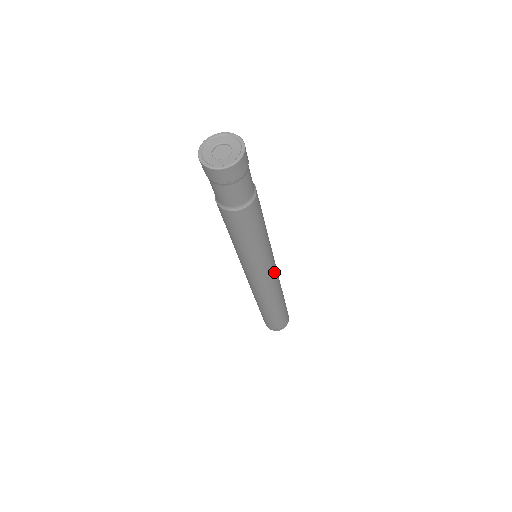
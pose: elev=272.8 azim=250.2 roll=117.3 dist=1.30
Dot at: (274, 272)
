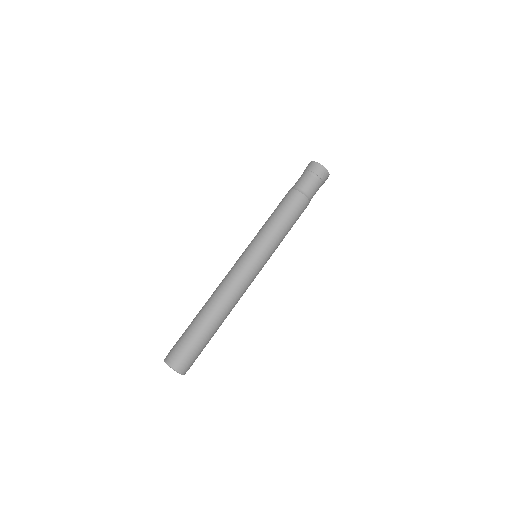
Dot at: (251, 273)
